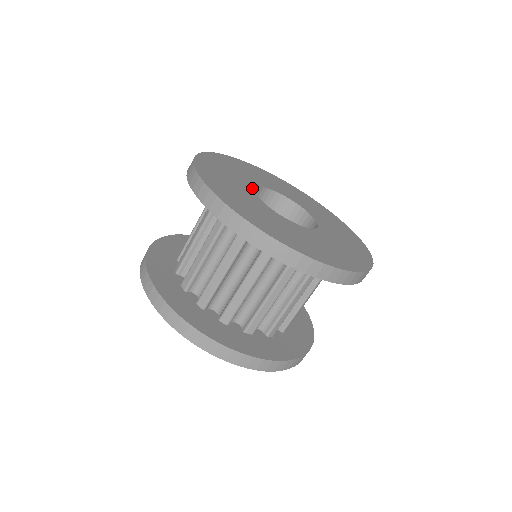
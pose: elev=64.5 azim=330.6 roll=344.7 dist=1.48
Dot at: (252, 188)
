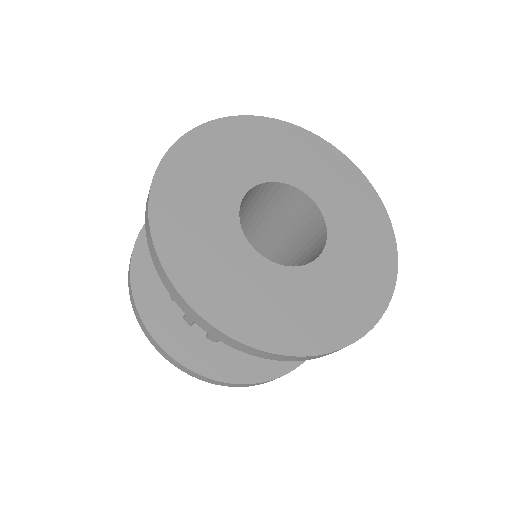
Dot at: (246, 188)
